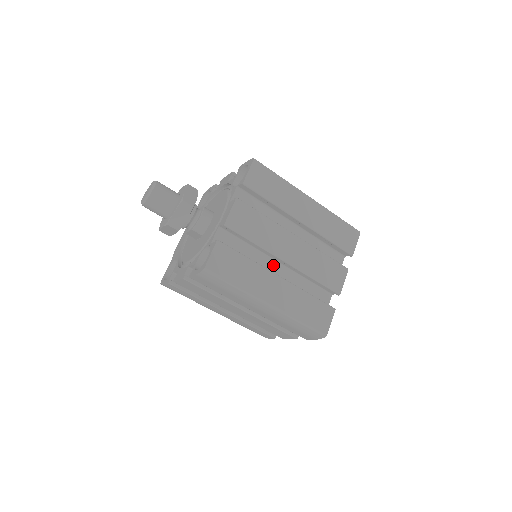
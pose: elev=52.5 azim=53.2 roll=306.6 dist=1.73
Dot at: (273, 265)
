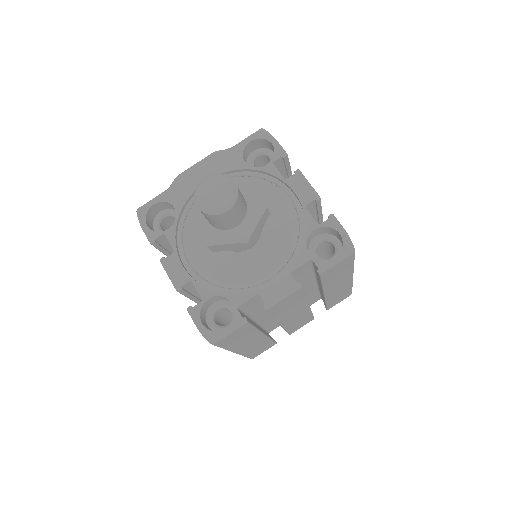
Dot at: (267, 313)
